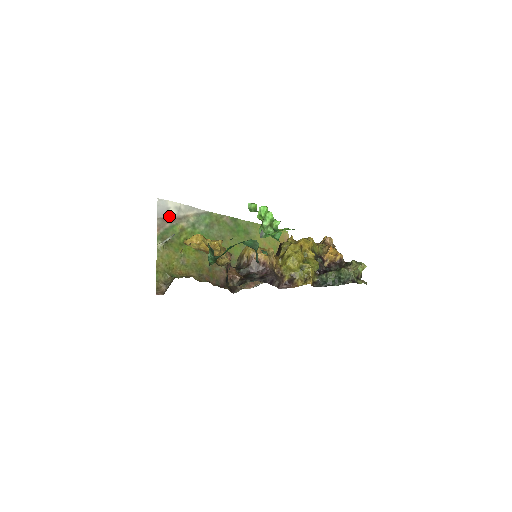
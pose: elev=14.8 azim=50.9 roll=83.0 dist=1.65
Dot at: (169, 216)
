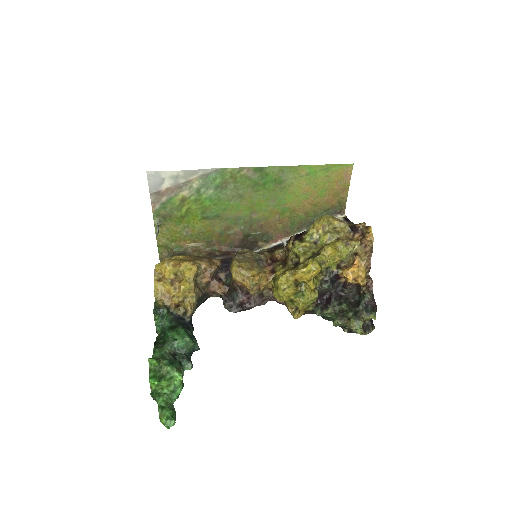
Dot at: (165, 187)
